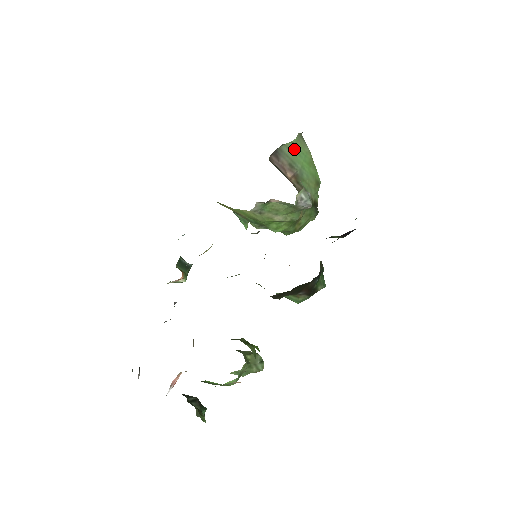
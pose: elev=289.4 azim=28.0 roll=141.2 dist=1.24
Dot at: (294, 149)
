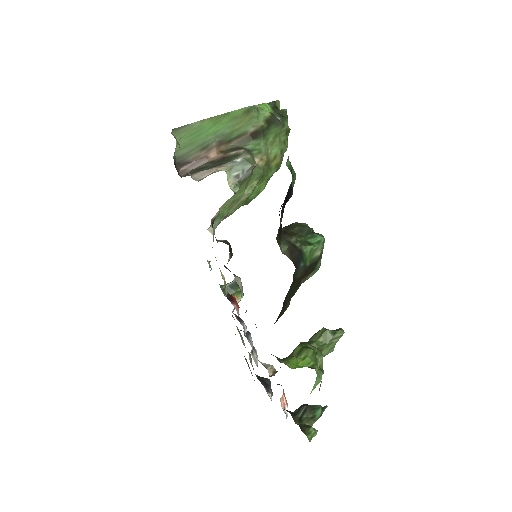
Dot at: (187, 141)
